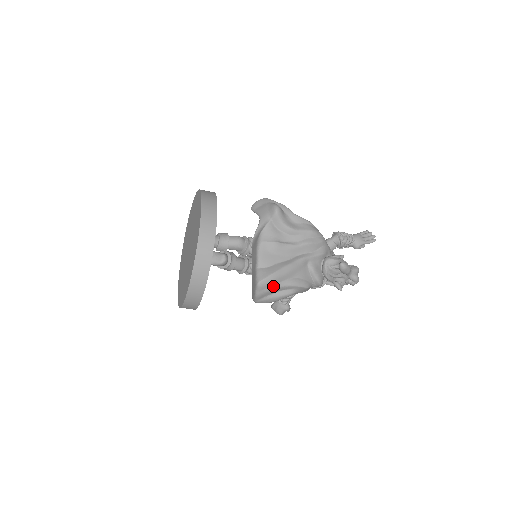
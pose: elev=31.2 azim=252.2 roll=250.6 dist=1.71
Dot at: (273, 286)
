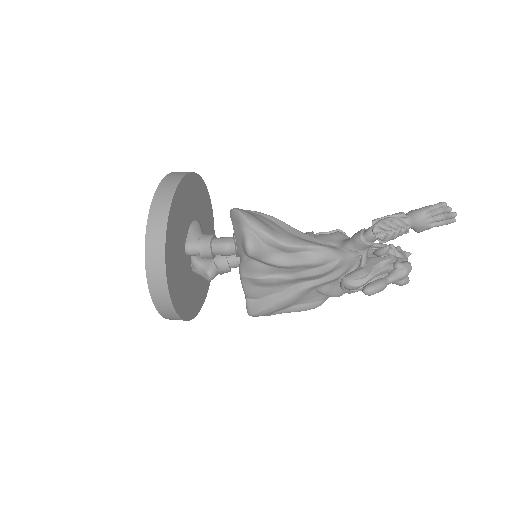
Dot at: (268, 315)
